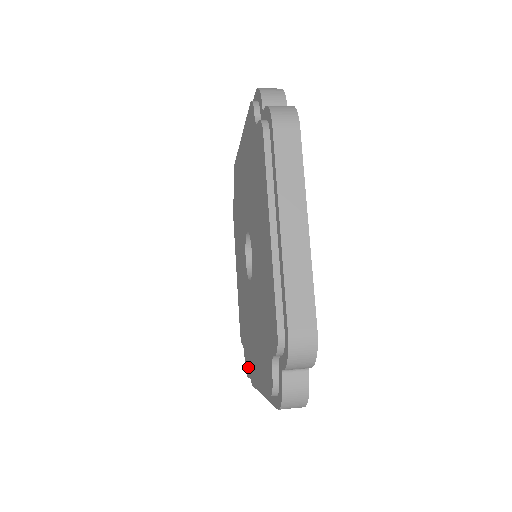
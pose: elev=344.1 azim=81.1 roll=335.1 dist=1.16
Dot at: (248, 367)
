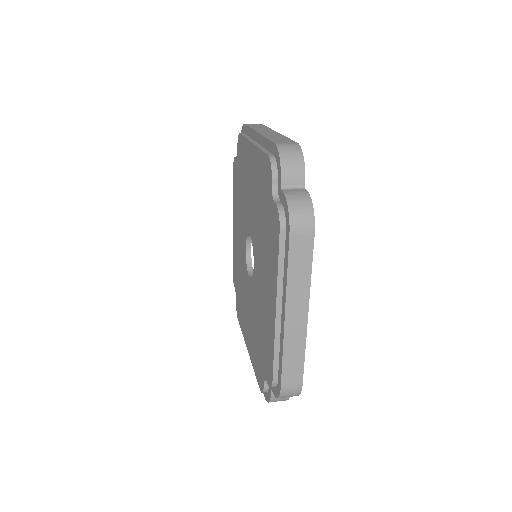
Dot at: (239, 318)
